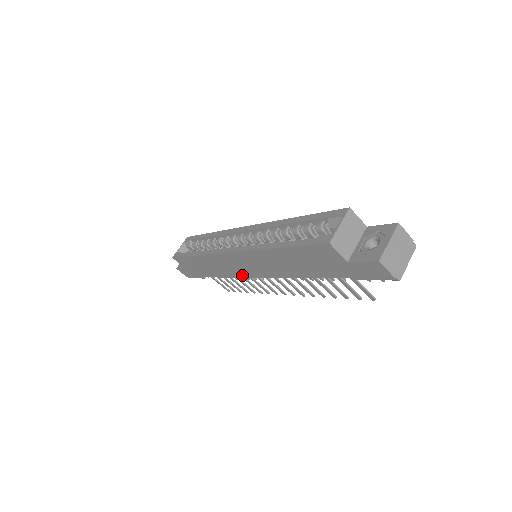
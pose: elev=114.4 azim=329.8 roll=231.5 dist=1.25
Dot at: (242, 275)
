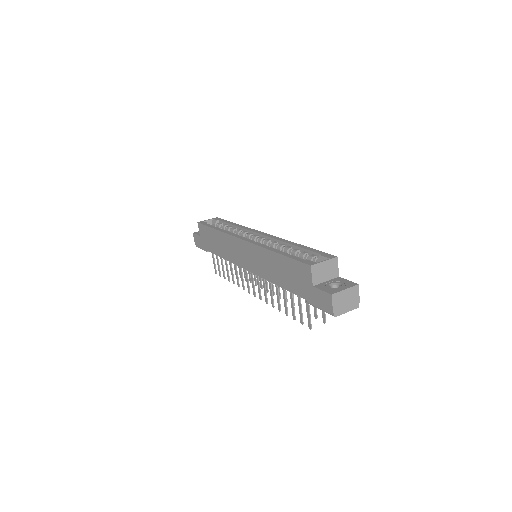
Dot at: (237, 262)
